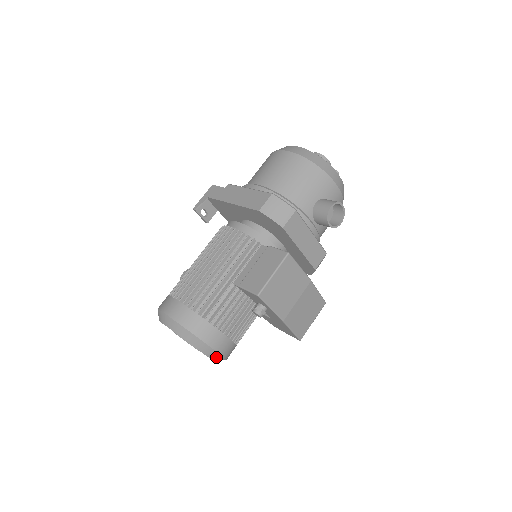
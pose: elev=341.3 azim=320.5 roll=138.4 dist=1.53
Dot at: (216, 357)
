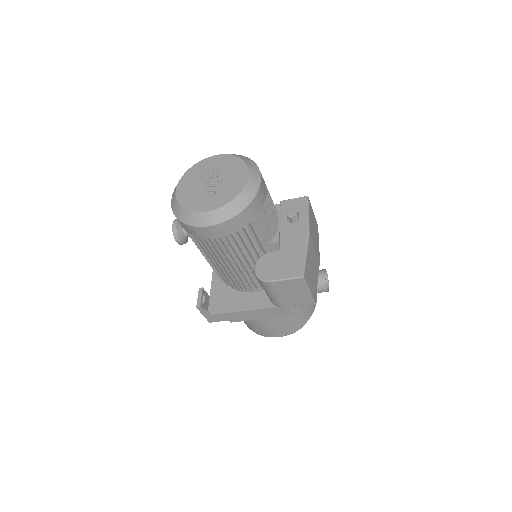
Dot at: (253, 185)
